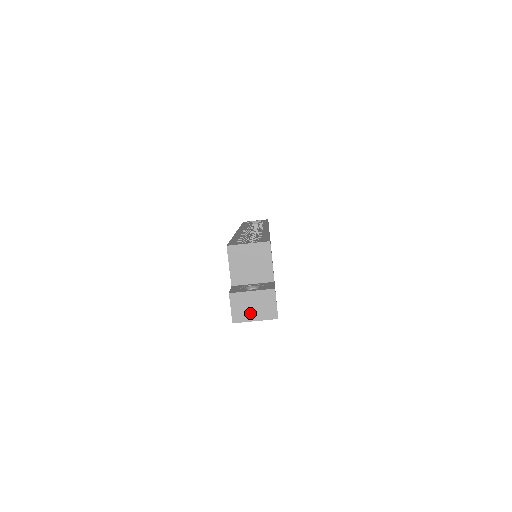
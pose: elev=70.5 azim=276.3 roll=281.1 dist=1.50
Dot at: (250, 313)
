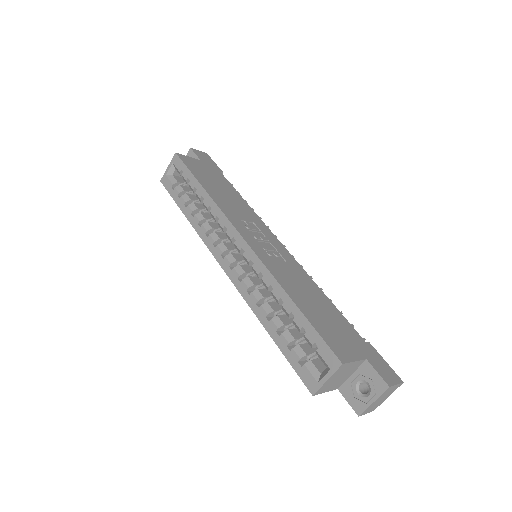
Dot at: (382, 401)
